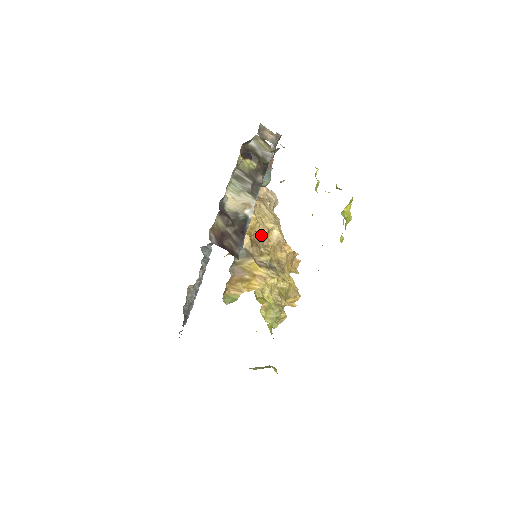
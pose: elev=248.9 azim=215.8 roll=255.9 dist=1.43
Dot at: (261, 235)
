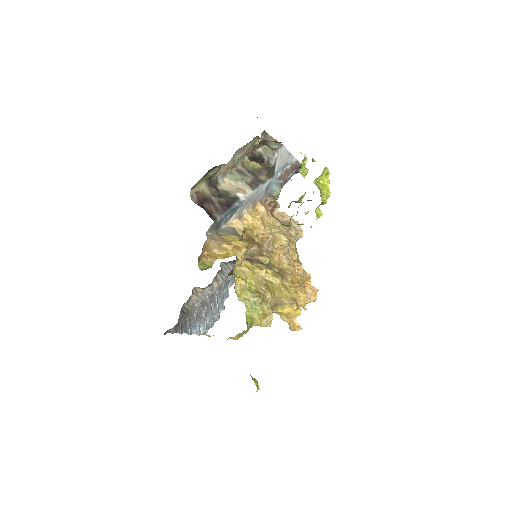
Dot at: (266, 240)
